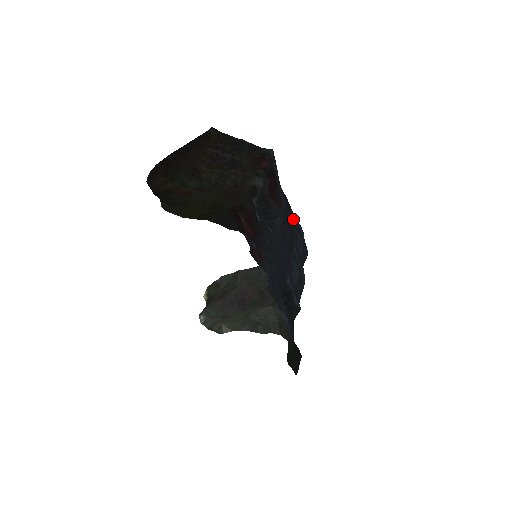
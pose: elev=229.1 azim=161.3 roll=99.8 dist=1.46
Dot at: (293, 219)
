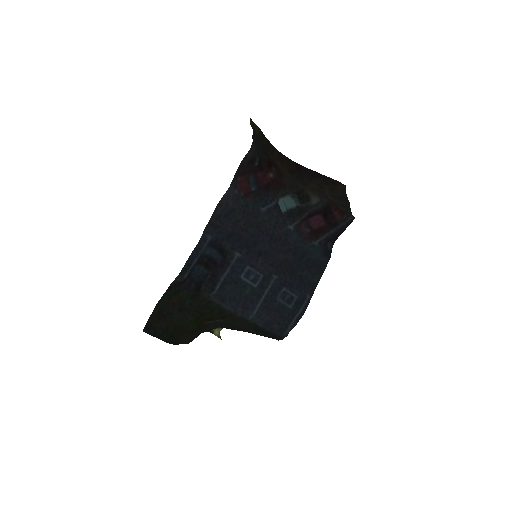
Dot at: (309, 285)
